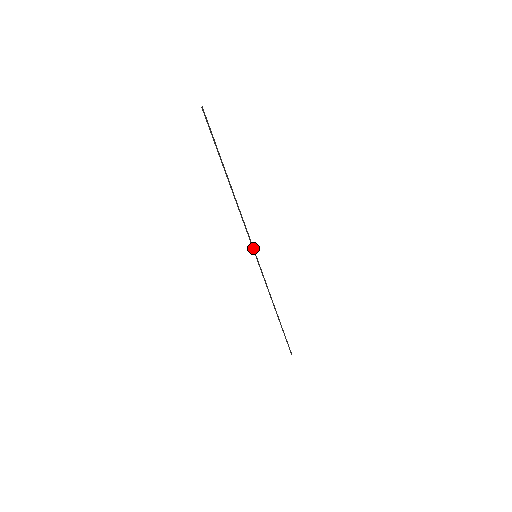
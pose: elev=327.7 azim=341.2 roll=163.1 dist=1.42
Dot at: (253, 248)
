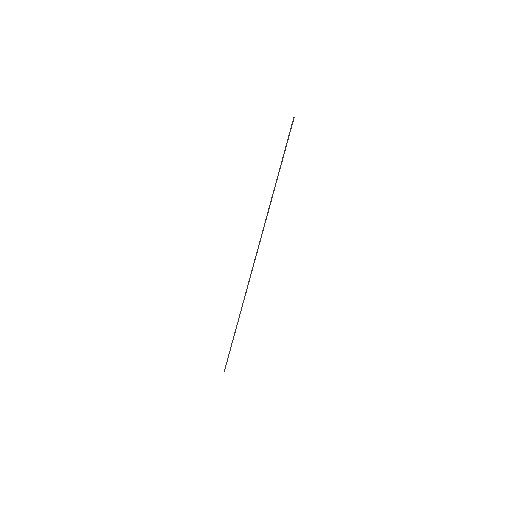
Dot at: (258, 247)
